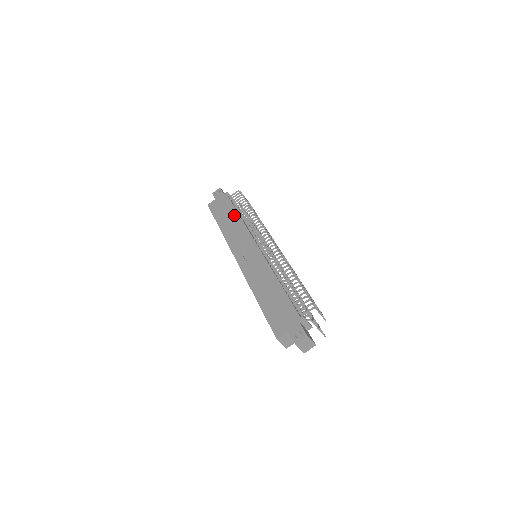
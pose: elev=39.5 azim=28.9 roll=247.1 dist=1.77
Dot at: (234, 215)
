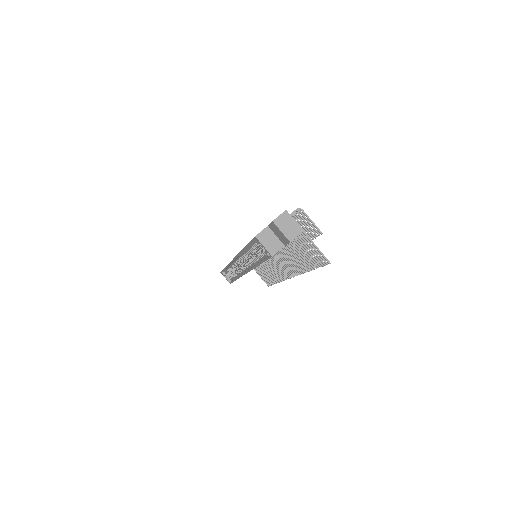
Dot at: occluded
